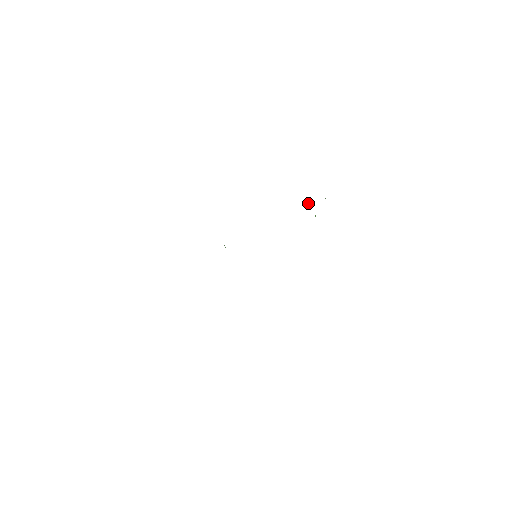
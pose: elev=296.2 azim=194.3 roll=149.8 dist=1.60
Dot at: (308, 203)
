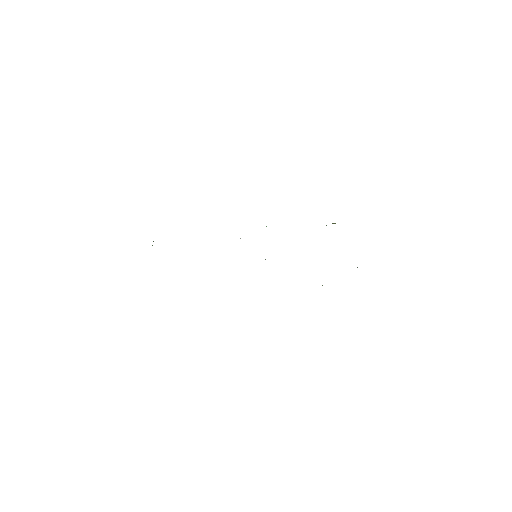
Dot at: occluded
